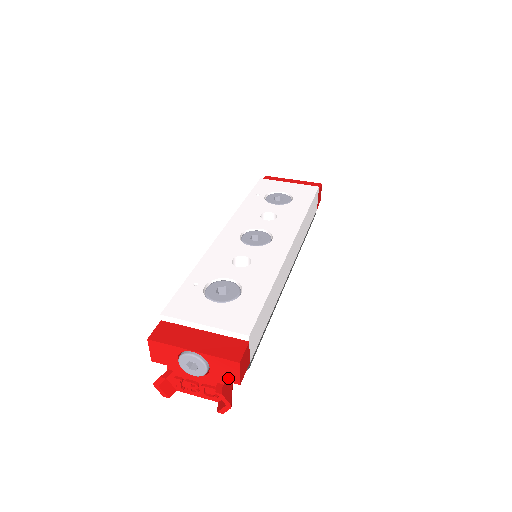
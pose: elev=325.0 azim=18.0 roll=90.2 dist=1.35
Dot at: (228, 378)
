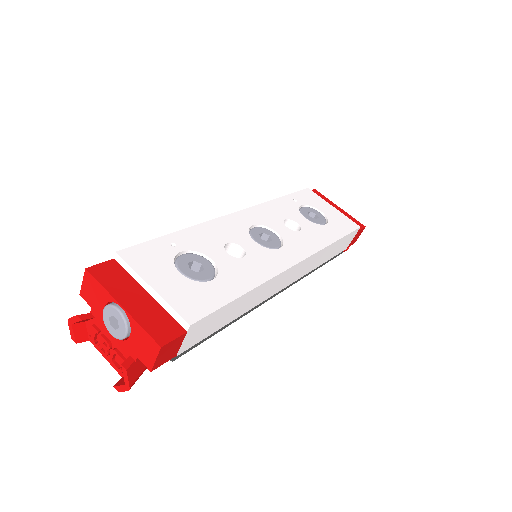
Dot at: (143, 357)
